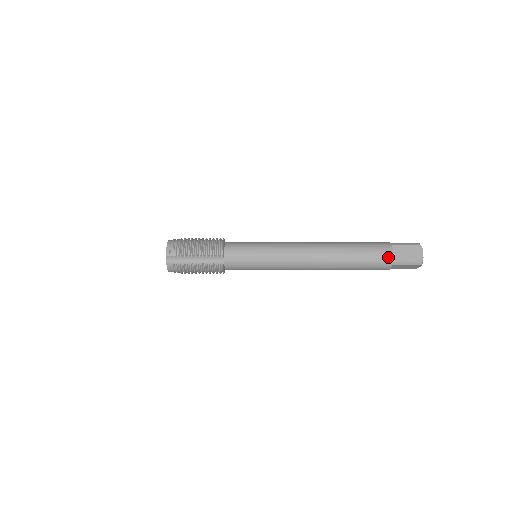
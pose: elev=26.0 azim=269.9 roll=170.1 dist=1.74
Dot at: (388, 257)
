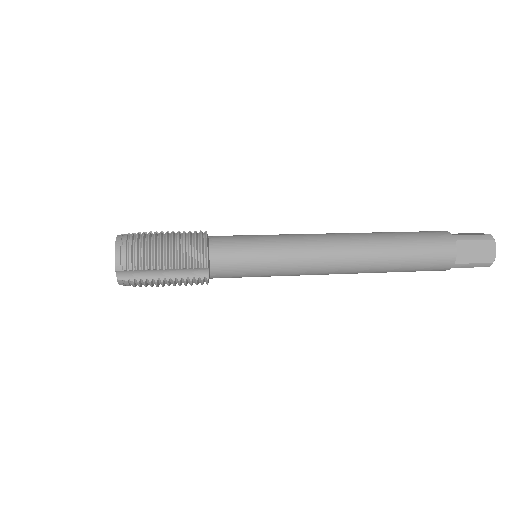
Dot at: (449, 260)
